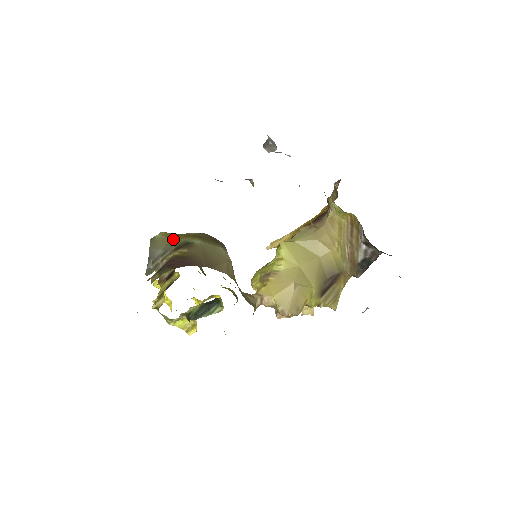
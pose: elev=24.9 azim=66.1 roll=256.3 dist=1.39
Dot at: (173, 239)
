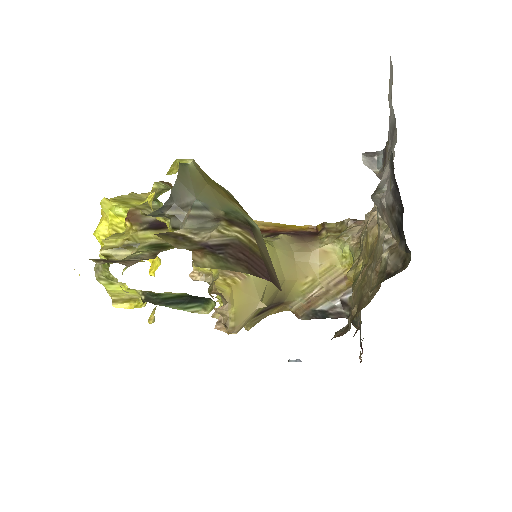
Dot at: (214, 190)
